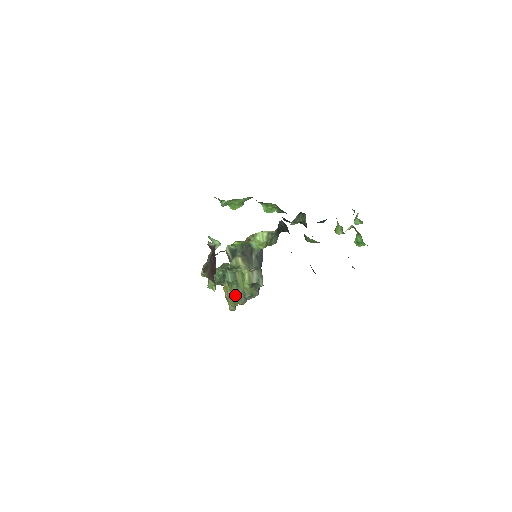
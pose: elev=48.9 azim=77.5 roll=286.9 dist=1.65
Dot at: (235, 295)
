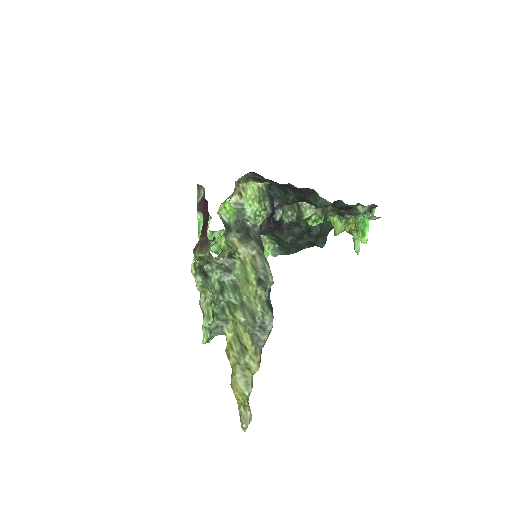
Dot at: (241, 324)
